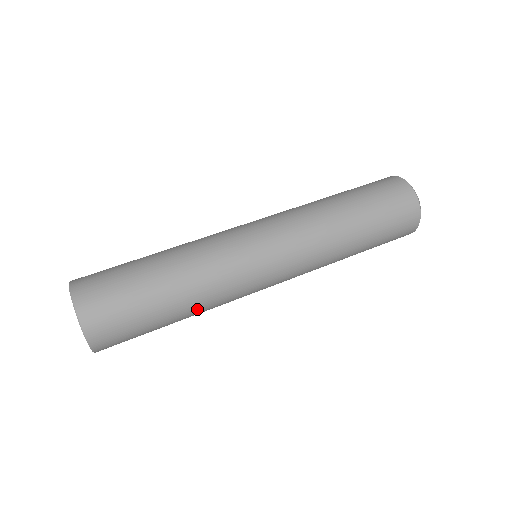
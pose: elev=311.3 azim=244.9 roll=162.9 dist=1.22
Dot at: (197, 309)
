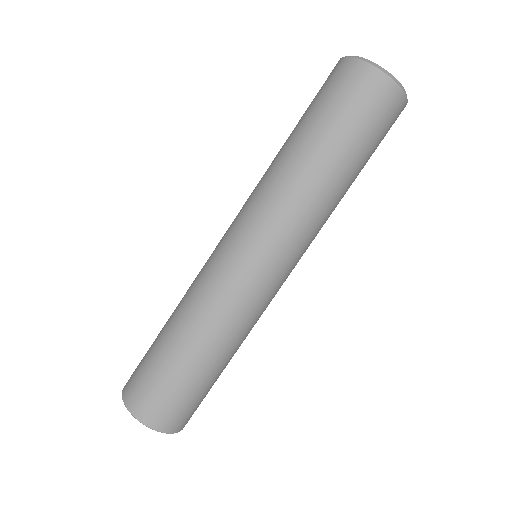
Dot at: occluded
